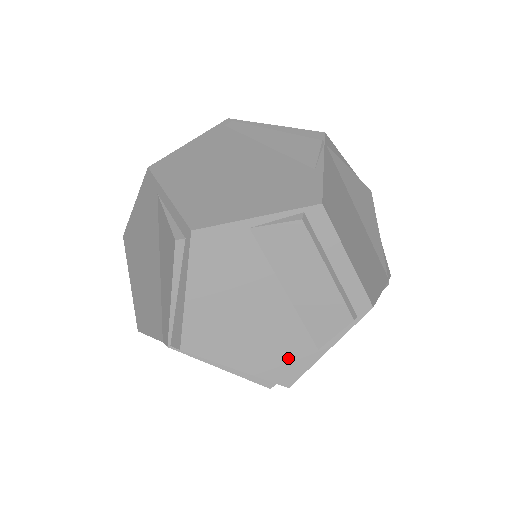
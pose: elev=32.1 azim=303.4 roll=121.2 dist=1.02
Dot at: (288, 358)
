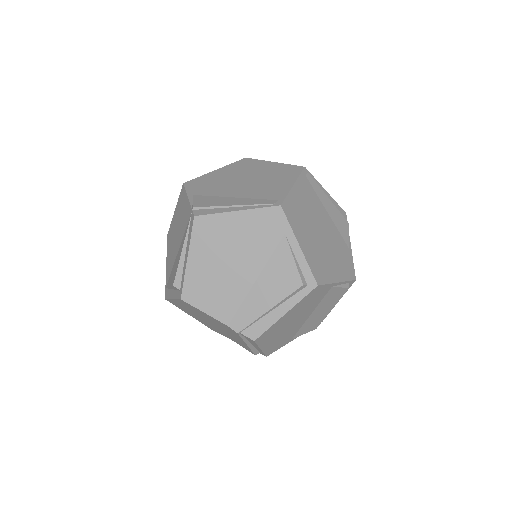
Dot at: (280, 343)
